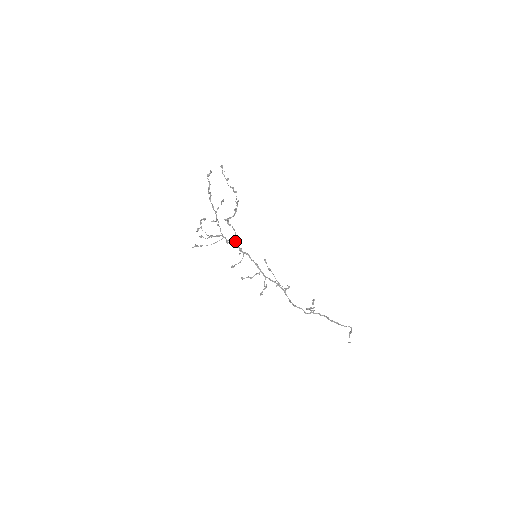
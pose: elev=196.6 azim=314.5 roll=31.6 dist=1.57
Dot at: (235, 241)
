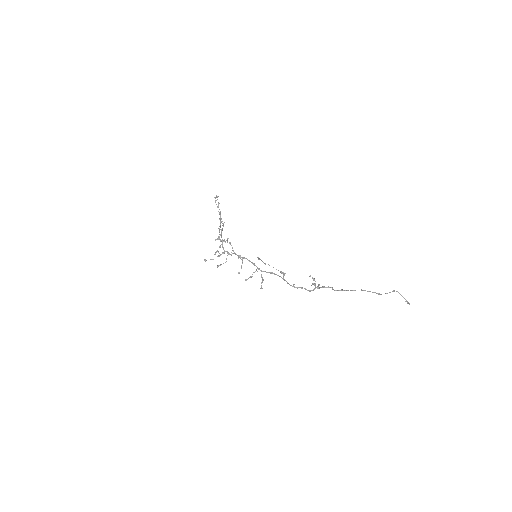
Dot at: (234, 252)
